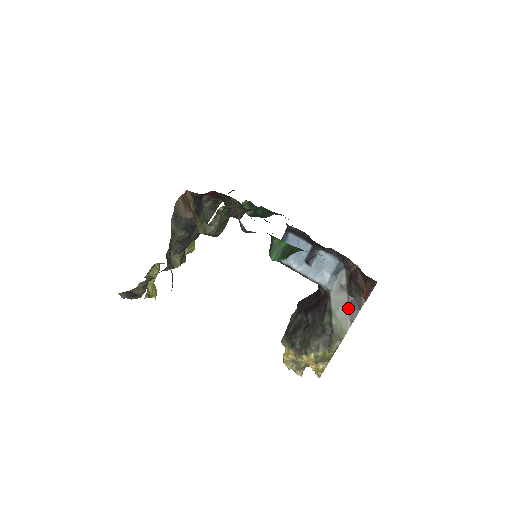
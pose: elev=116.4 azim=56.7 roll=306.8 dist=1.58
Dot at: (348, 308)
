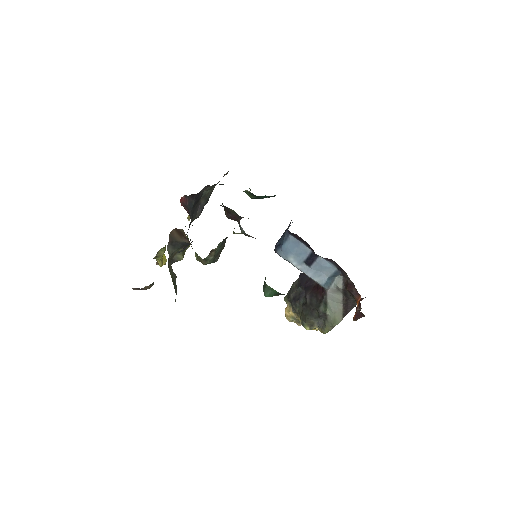
Dot at: (342, 305)
